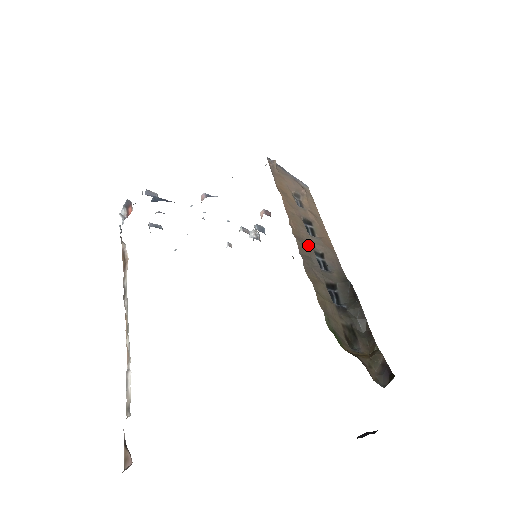
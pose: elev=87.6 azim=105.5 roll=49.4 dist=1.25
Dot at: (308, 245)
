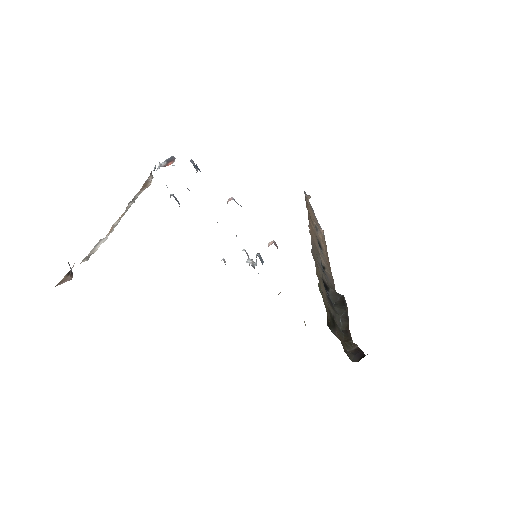
Dot at: (317, 249)
